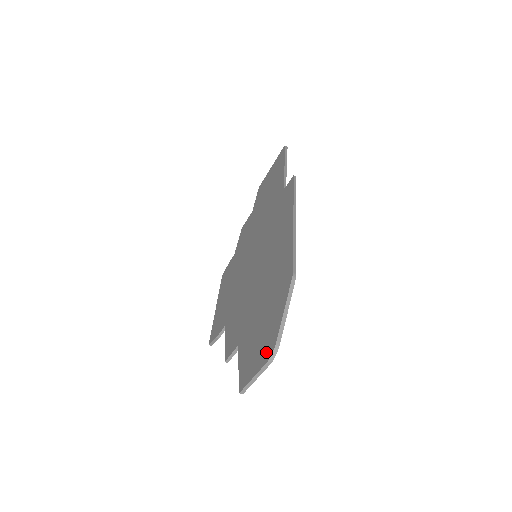
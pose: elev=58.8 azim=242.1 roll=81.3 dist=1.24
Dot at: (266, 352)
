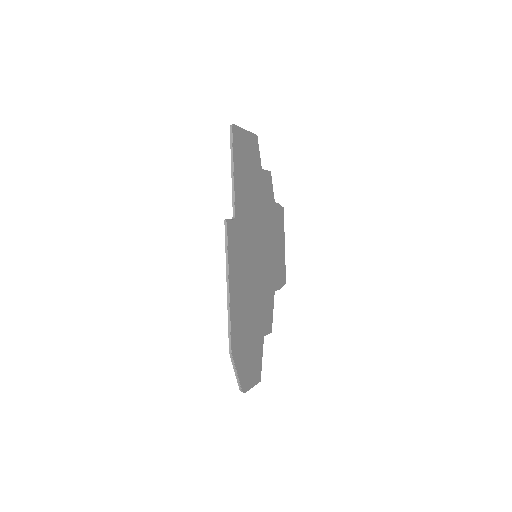
Dot at: (244, 384)
